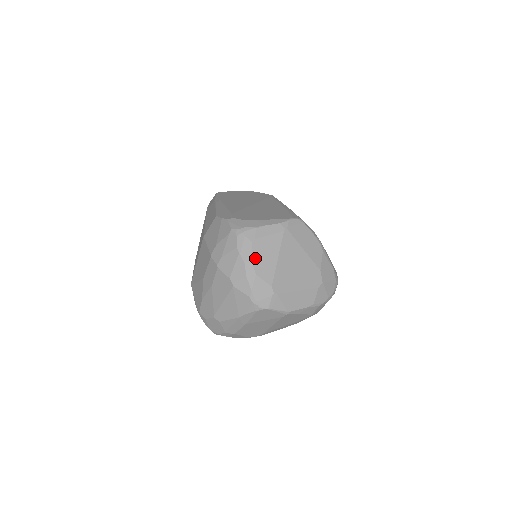
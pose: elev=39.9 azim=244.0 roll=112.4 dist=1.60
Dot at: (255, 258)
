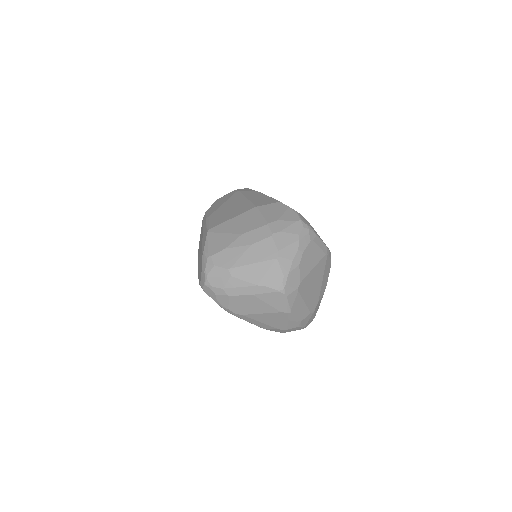
Dot at: (305, 253)
